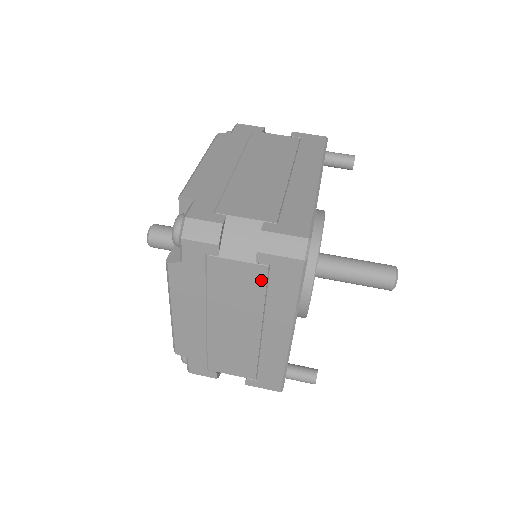
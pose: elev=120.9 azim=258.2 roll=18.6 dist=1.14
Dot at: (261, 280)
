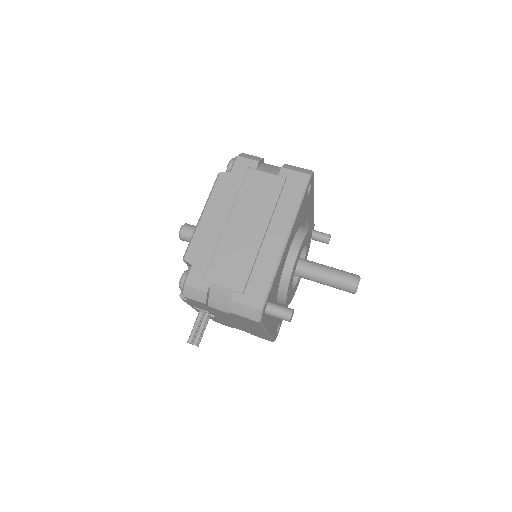
Dot at: (278, 188)
